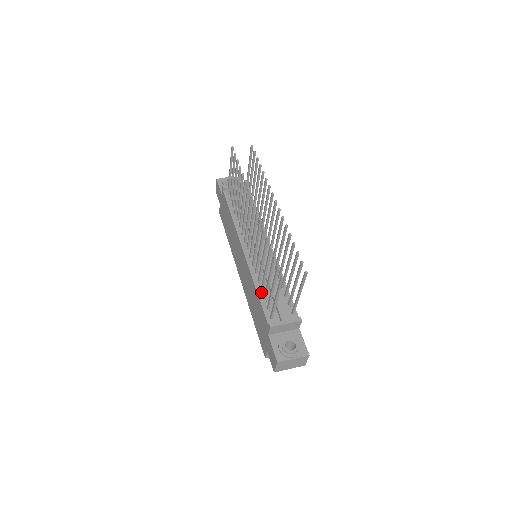
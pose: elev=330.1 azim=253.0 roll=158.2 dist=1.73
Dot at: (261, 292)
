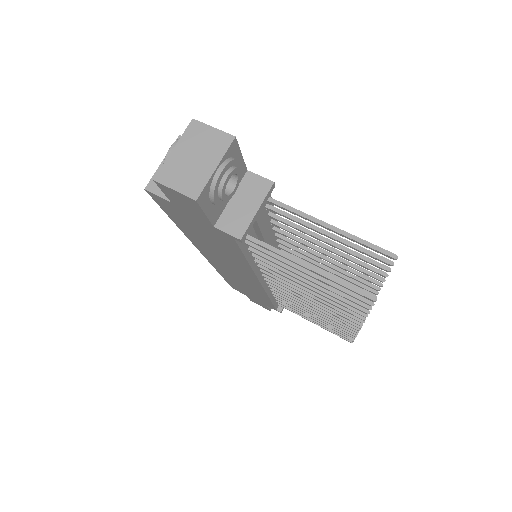
Dot at: (273, 296)
